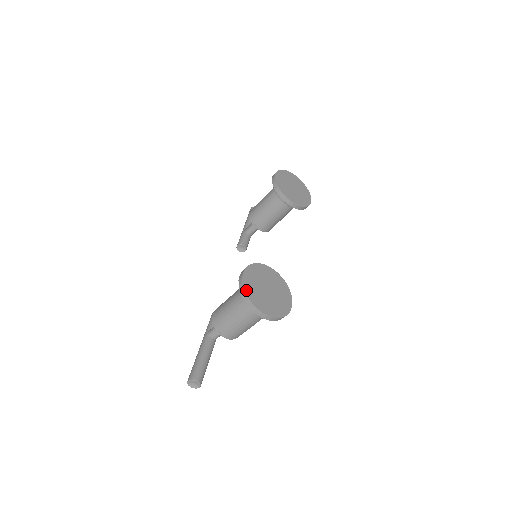
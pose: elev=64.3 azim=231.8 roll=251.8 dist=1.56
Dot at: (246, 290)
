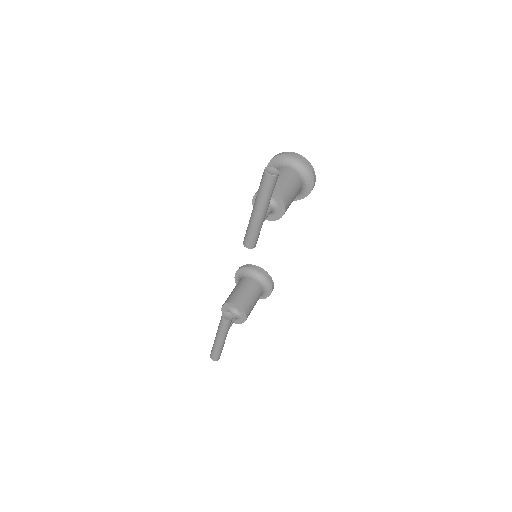
Dot at: occluded
